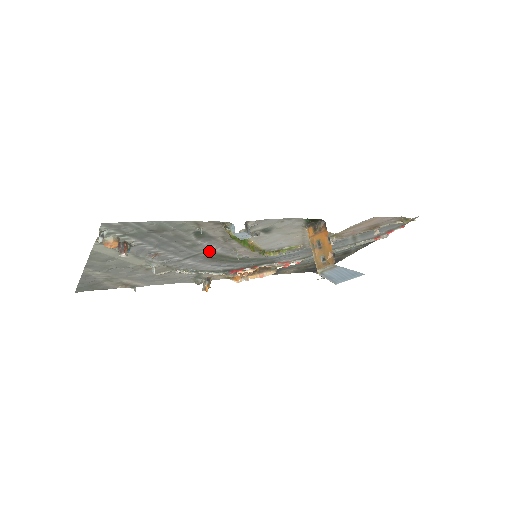
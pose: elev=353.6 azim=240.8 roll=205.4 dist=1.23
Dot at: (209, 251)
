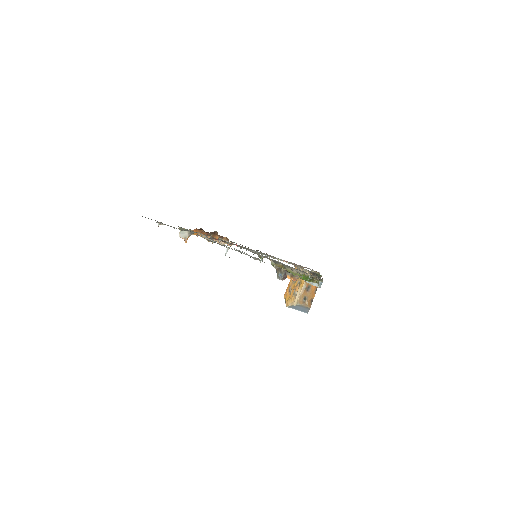
Dot at: occluded
